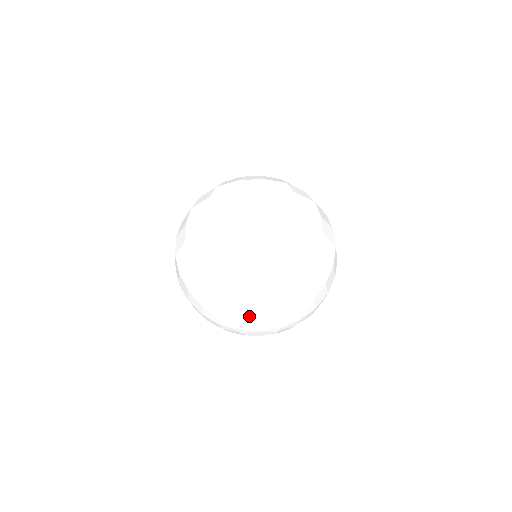
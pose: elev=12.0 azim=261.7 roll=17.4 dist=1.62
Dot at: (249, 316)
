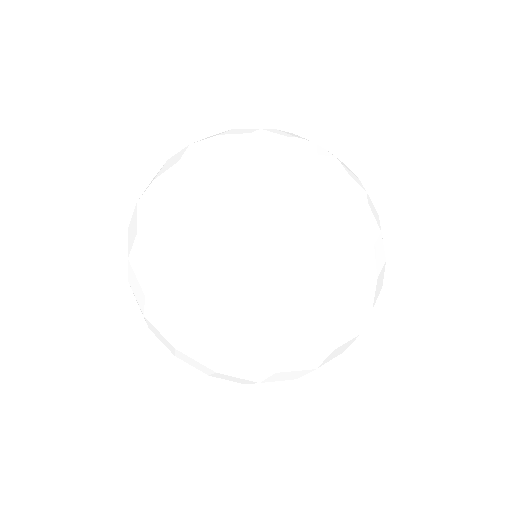
Dot at: occluded
